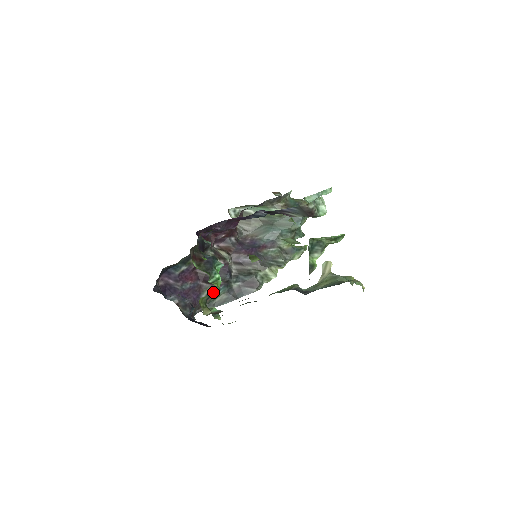
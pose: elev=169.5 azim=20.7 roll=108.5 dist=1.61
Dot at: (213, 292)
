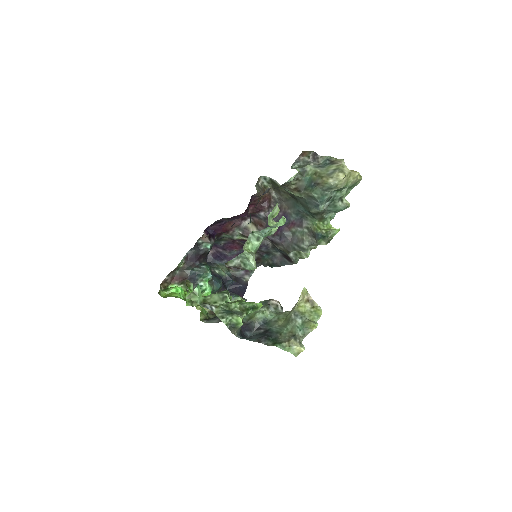
Dot at: (218, 288)
